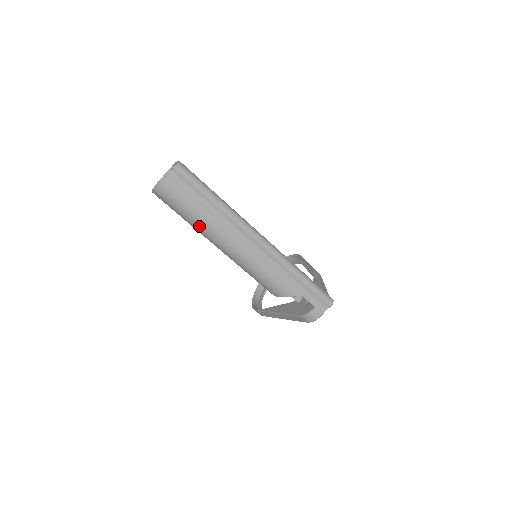
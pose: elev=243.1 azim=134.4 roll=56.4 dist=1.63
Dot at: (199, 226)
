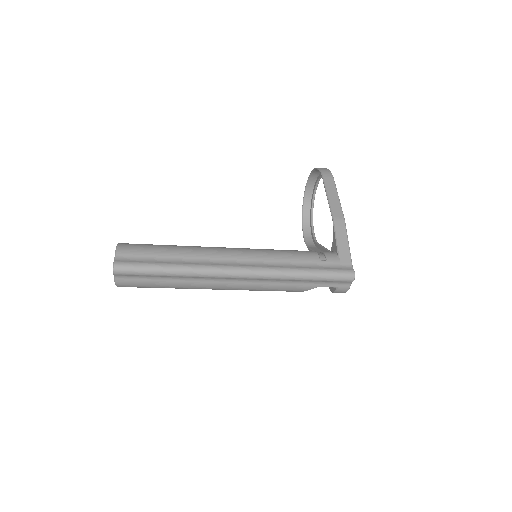
Dot at: (177, 288)
